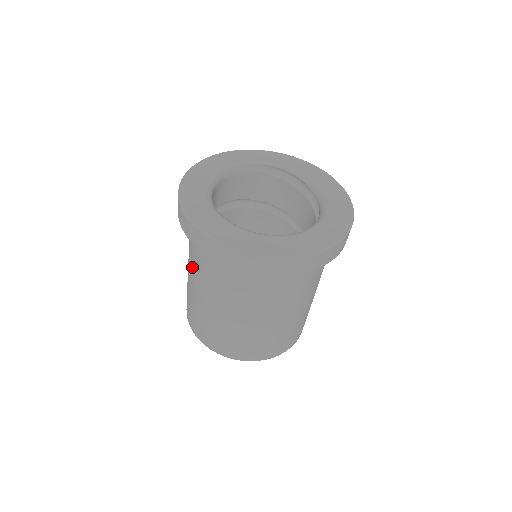
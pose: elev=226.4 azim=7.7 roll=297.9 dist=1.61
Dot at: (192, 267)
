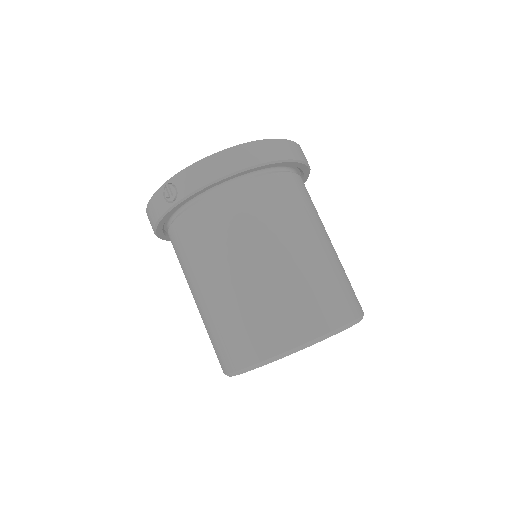
Dot at: (203, 262)
